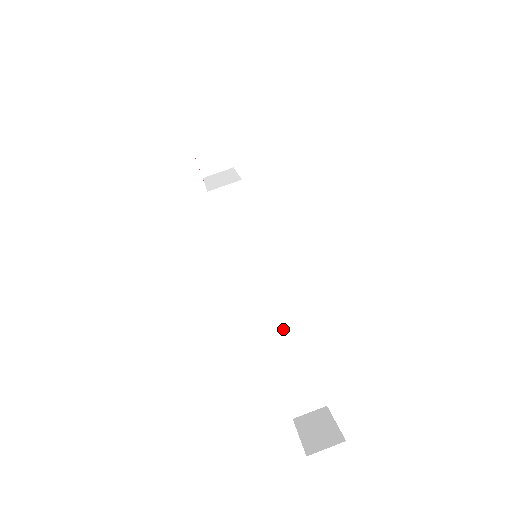
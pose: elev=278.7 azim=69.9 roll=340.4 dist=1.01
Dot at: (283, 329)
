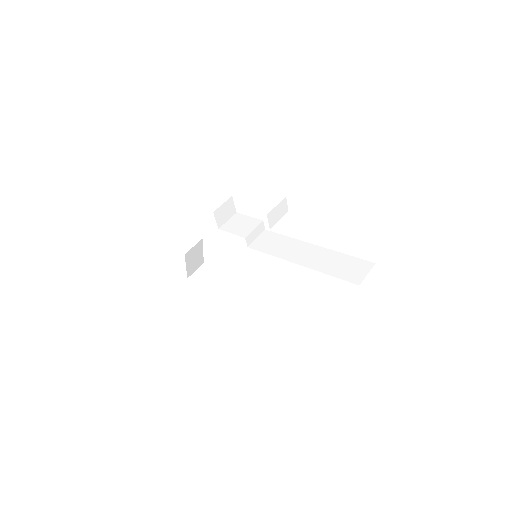
Dot at: (297, 250)
